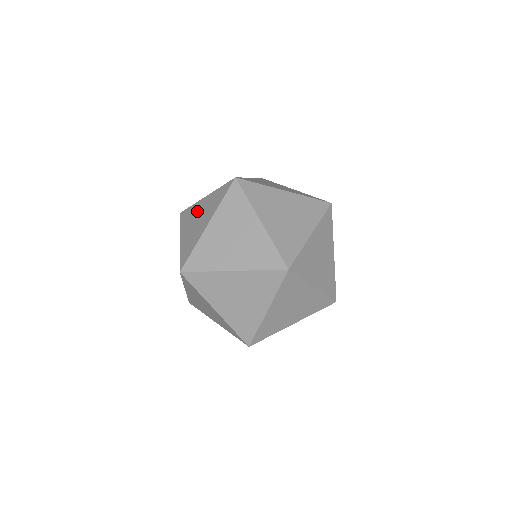
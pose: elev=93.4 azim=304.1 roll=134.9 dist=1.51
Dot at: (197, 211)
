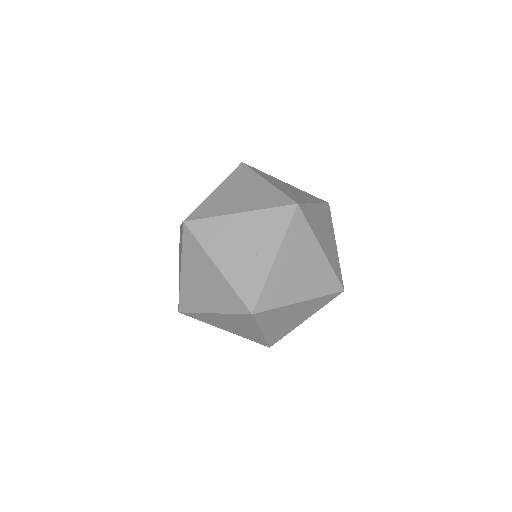
Dot at: (180, 240)
